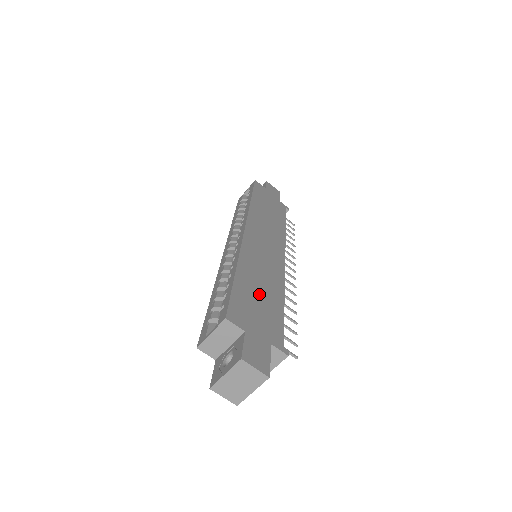
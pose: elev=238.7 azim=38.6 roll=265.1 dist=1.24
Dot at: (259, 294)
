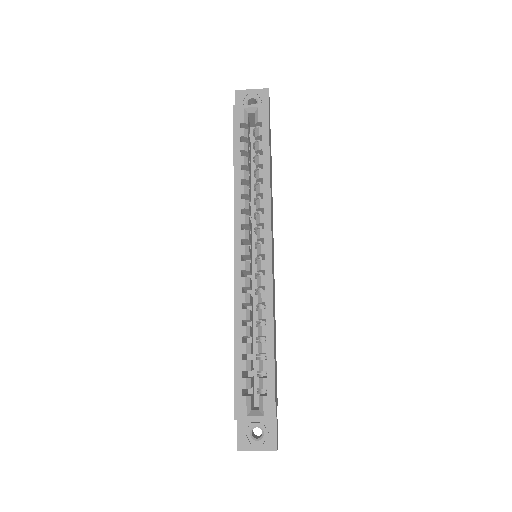
Dot at: (275, 352)
